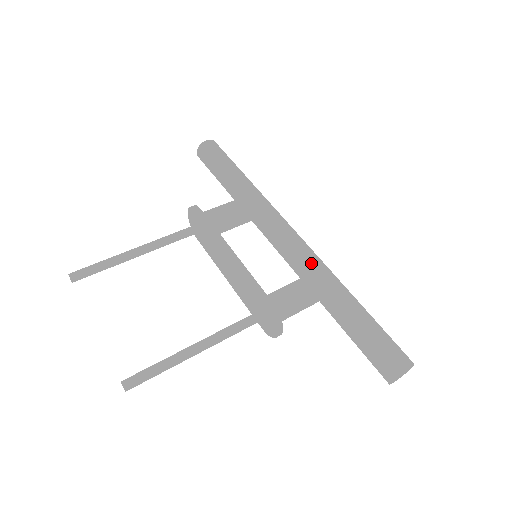
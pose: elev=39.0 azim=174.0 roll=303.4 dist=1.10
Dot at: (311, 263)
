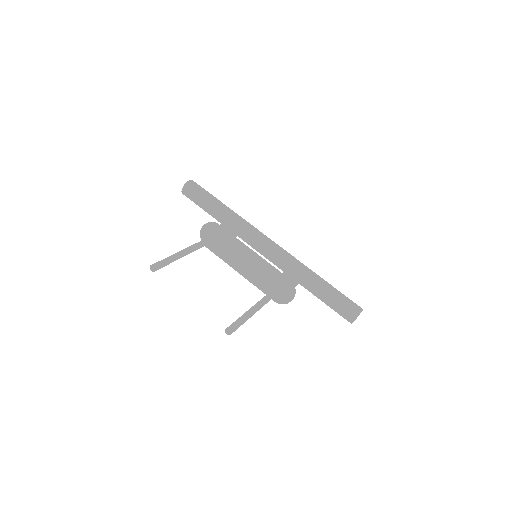
Dot at: (292, 259)
